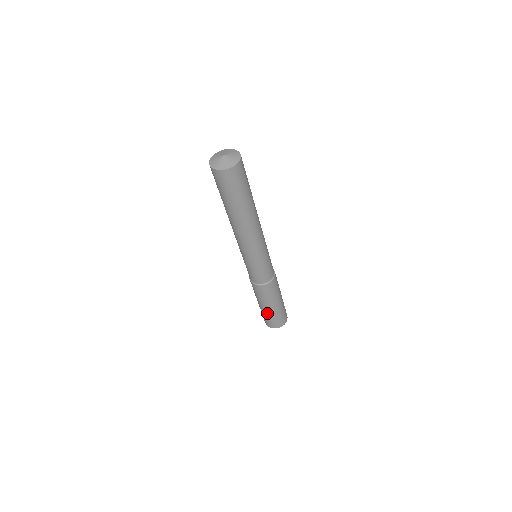
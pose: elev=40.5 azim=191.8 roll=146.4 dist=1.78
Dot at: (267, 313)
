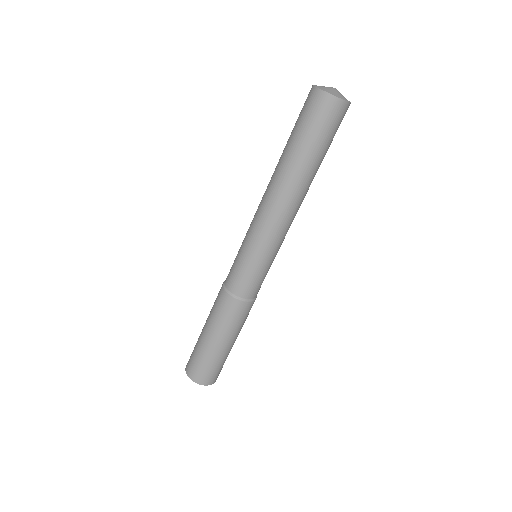
Dot at: (210, 353)
